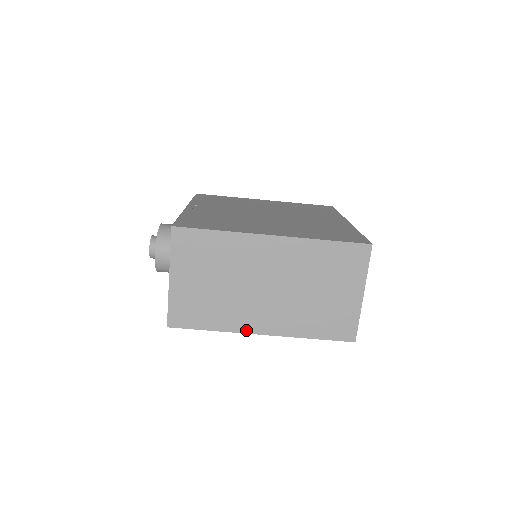
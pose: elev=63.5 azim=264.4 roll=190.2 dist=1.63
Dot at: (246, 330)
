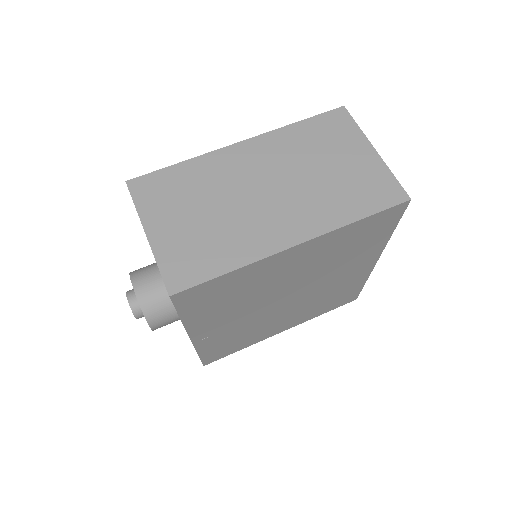
Dot at: (273, 249)
